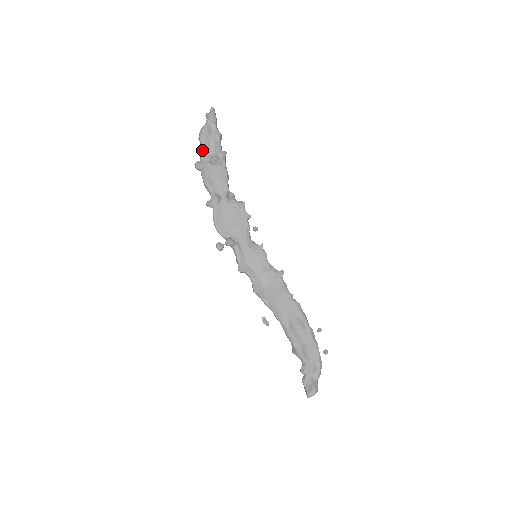
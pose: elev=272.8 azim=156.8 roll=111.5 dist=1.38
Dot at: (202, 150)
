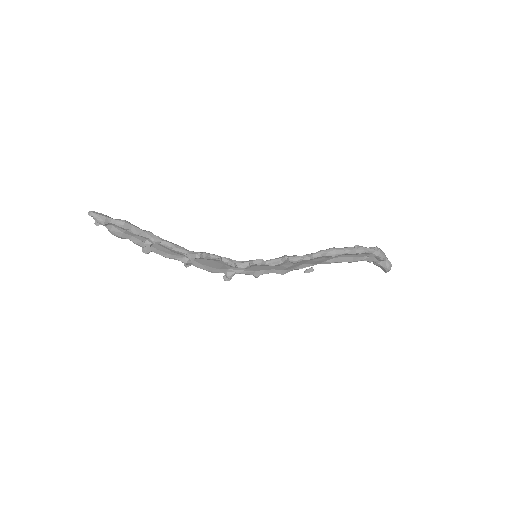
Dot at: occluded
